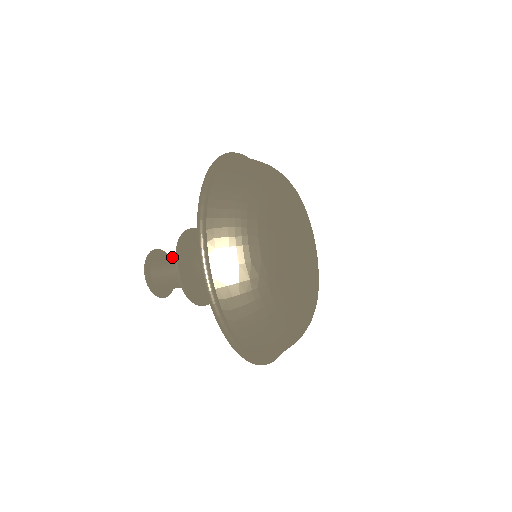
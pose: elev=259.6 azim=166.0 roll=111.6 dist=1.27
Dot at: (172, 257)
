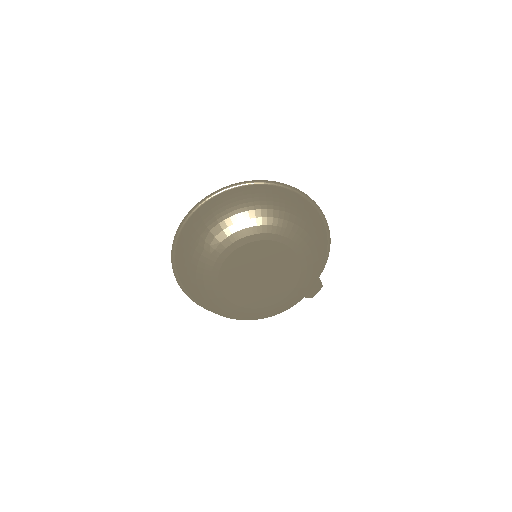
Dot at: occluded
